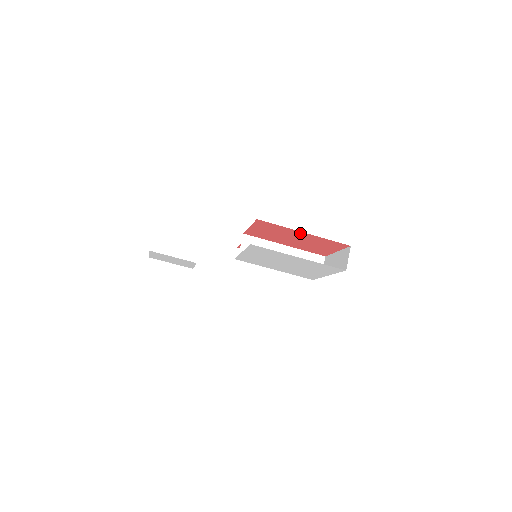
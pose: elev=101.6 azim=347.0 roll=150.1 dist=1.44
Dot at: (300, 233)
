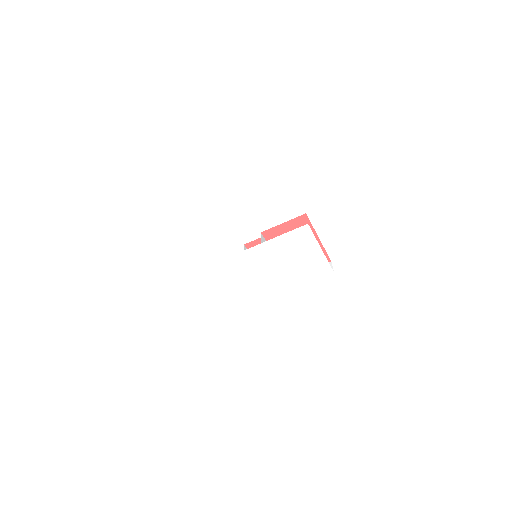
Dot at: occluded
